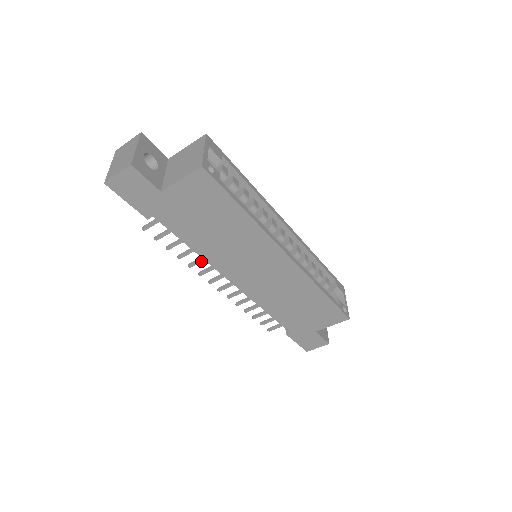
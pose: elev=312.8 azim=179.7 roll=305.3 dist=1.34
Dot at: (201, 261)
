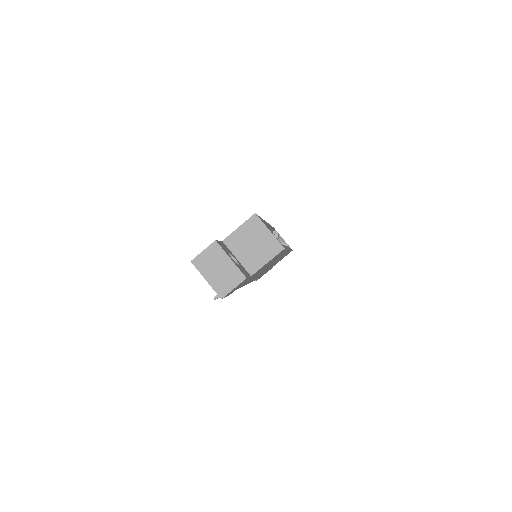
Dot at: occluded
